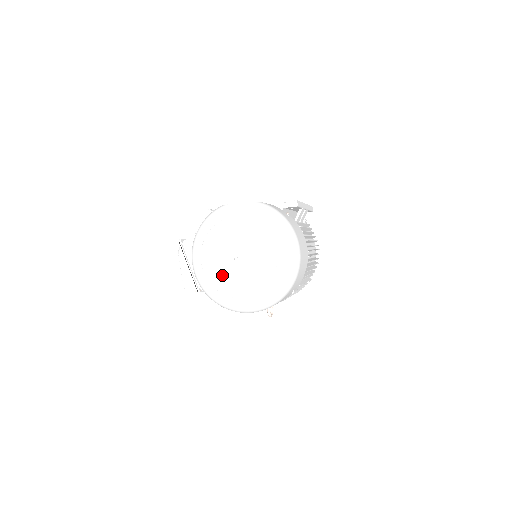
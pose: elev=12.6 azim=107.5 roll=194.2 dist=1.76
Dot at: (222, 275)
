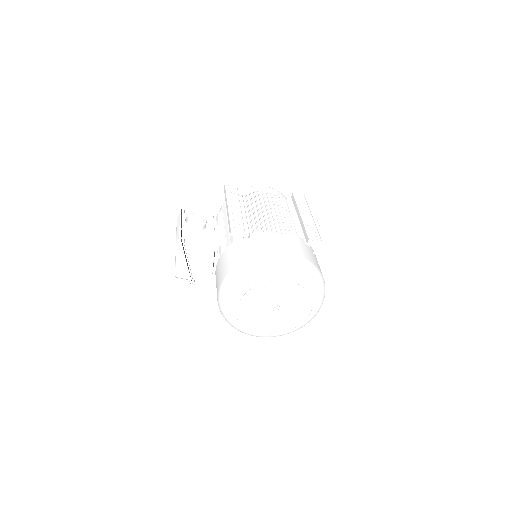
Dot at: (253, 318)
